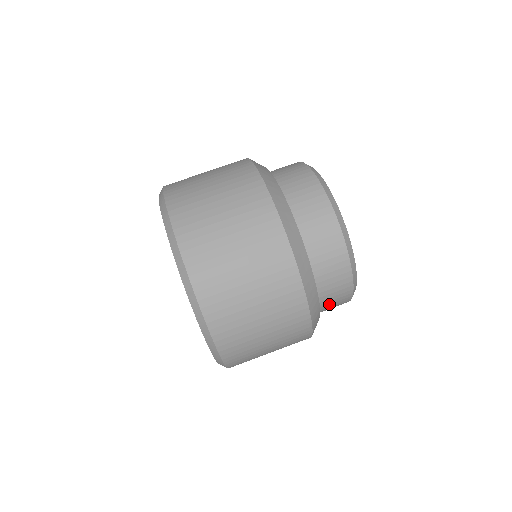
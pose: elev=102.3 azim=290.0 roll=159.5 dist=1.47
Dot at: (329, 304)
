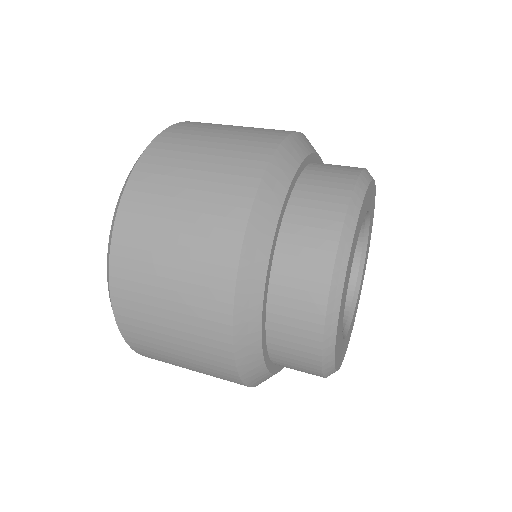
Dot at: (284, 333)
